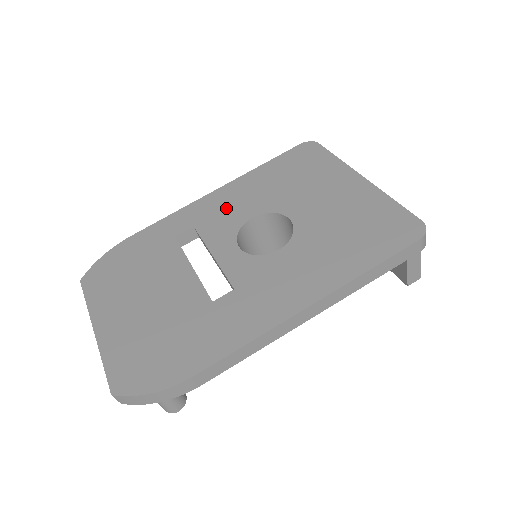
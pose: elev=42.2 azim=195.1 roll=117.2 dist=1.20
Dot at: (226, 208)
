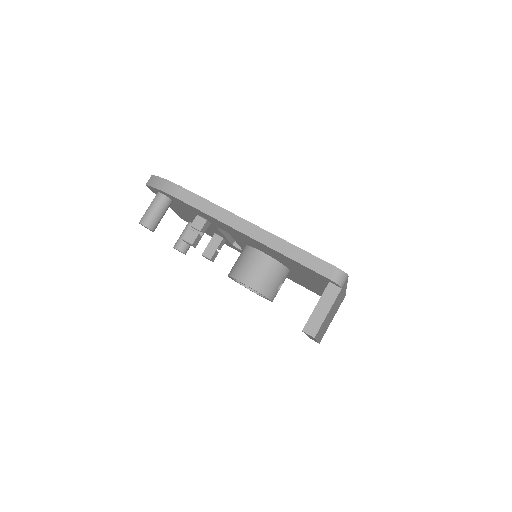
Dot at: occluded
